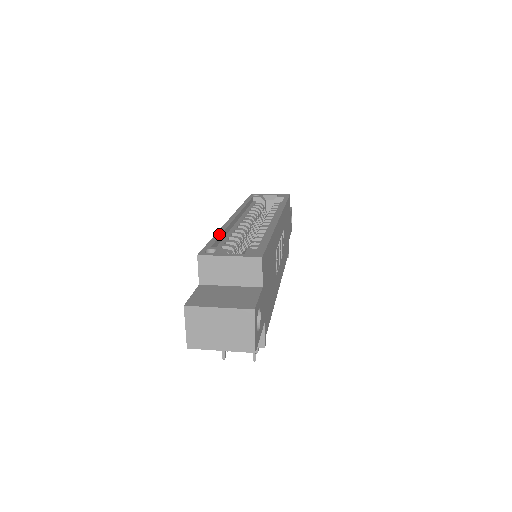
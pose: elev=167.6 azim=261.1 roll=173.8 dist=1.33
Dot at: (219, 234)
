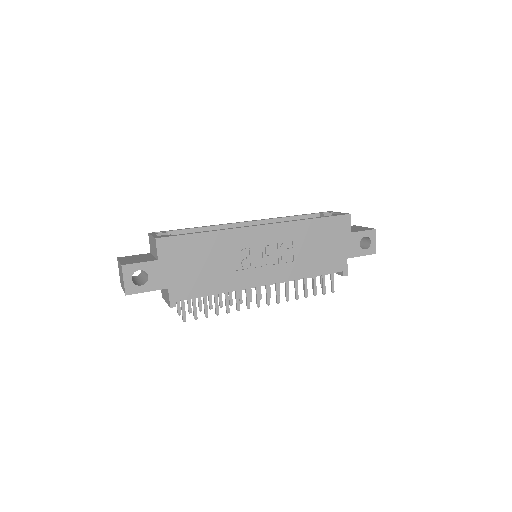
Dot at: (196, 227)
